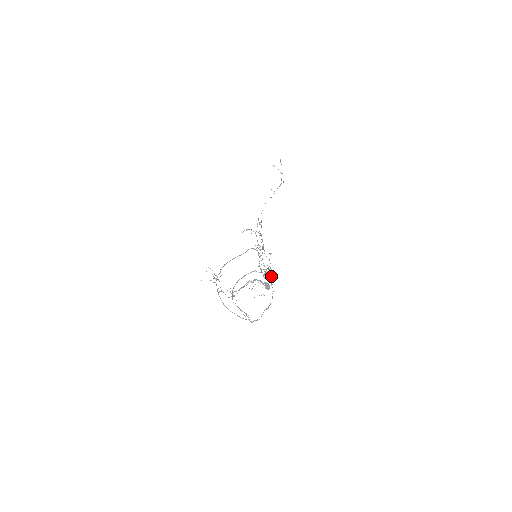
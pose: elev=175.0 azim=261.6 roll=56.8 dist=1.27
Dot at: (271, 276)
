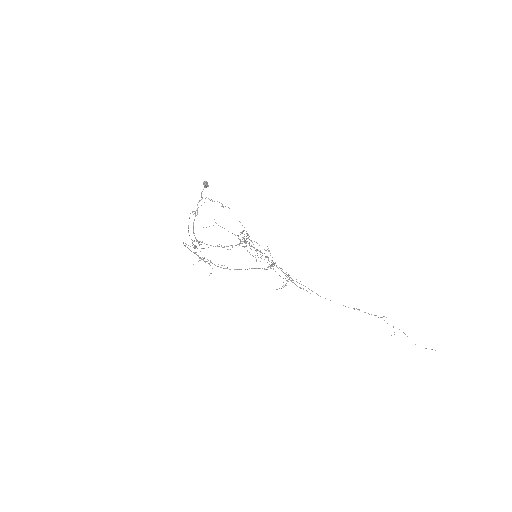
Dot at: (246, 239)
